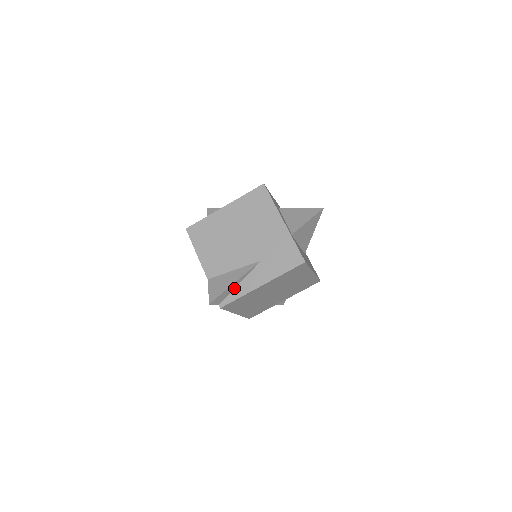
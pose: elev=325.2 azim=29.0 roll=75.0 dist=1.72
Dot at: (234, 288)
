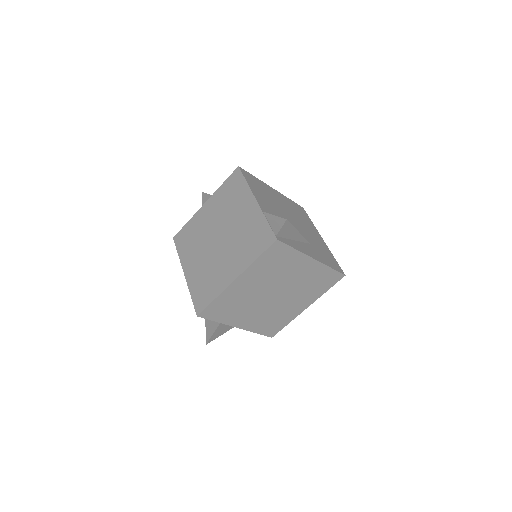
Dot at: (290, 238)
